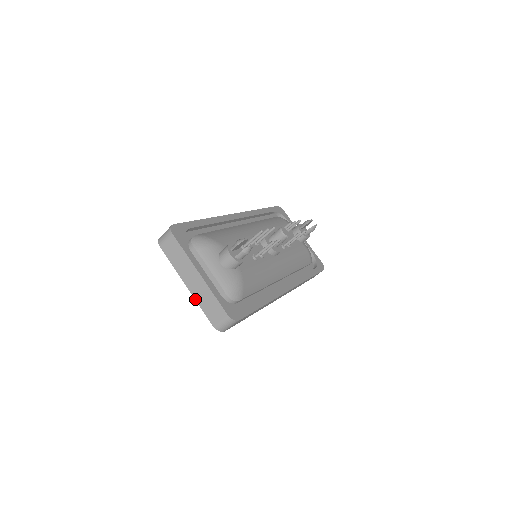
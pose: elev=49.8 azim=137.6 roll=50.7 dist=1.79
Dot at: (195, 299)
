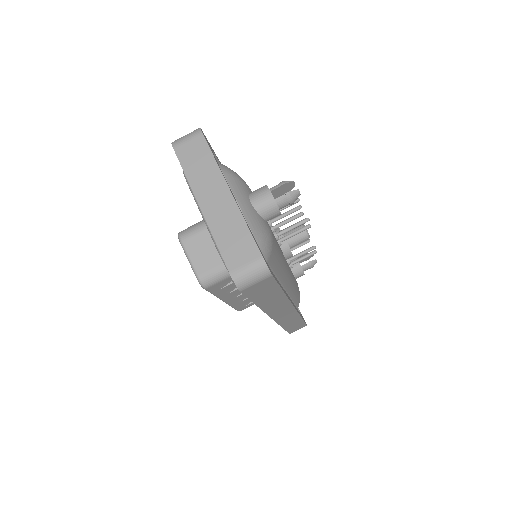
Dot at: (210, 228)
